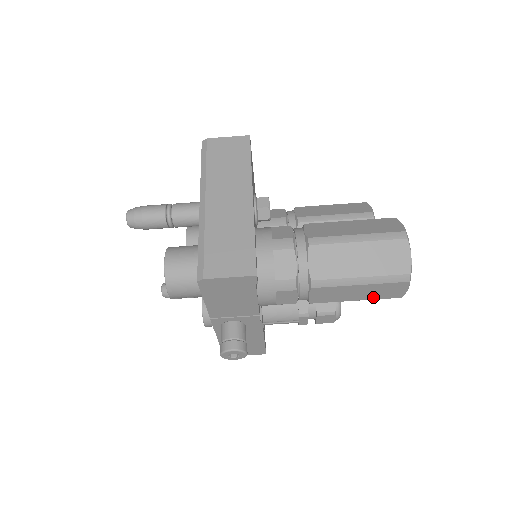
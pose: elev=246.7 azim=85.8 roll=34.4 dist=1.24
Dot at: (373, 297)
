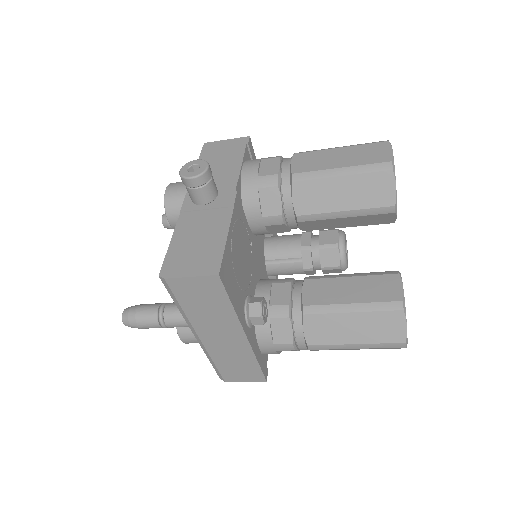
Dot at: occluded
